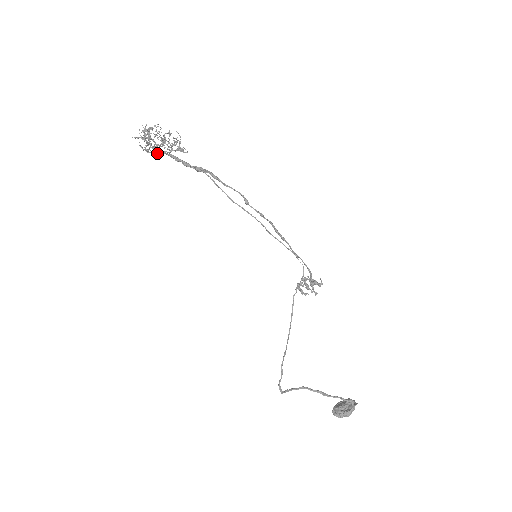
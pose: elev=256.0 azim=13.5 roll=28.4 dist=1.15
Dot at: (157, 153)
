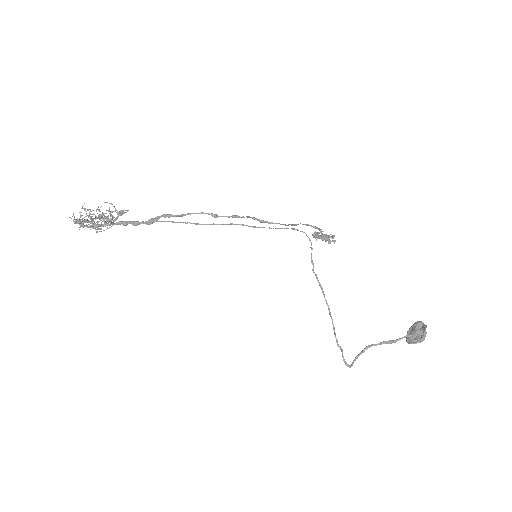
Dot at: occluded
